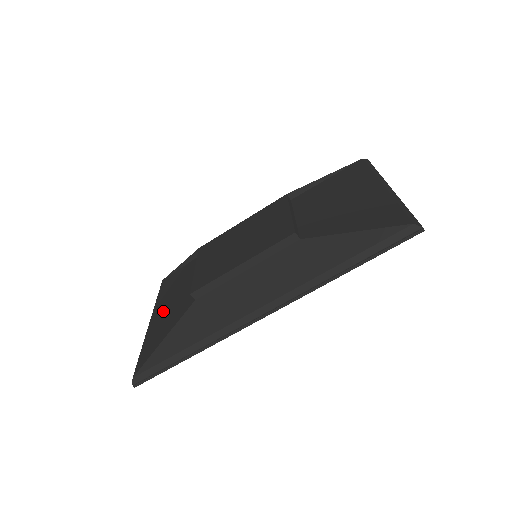
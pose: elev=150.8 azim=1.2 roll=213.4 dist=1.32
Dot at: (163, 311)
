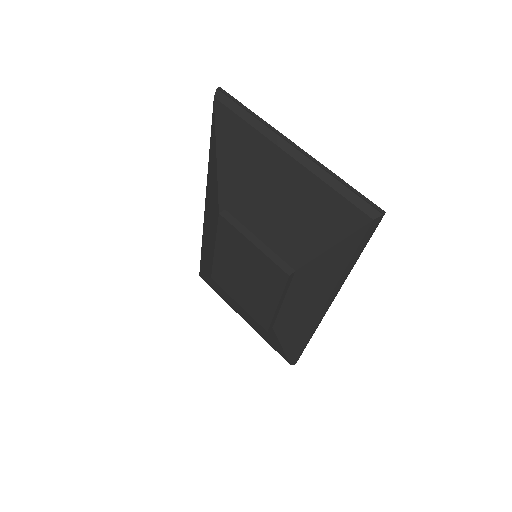
Dot at: (246, 317)
